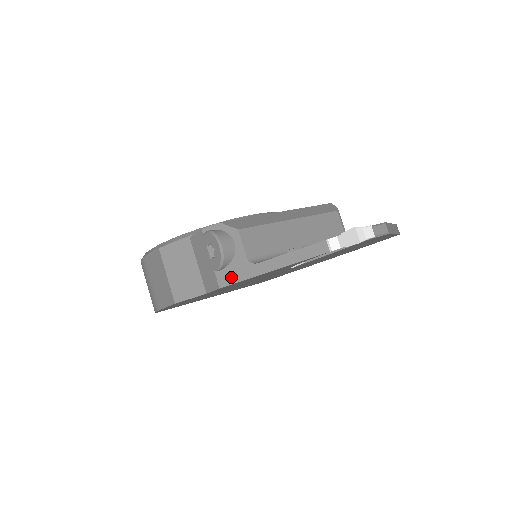
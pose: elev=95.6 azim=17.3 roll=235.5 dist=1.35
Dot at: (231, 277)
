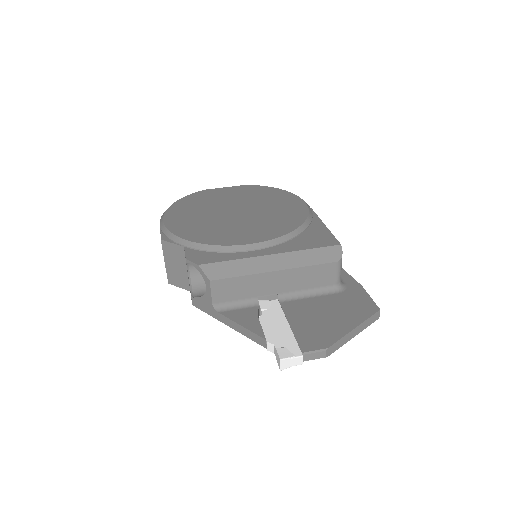
Dot at: (200, 305)
